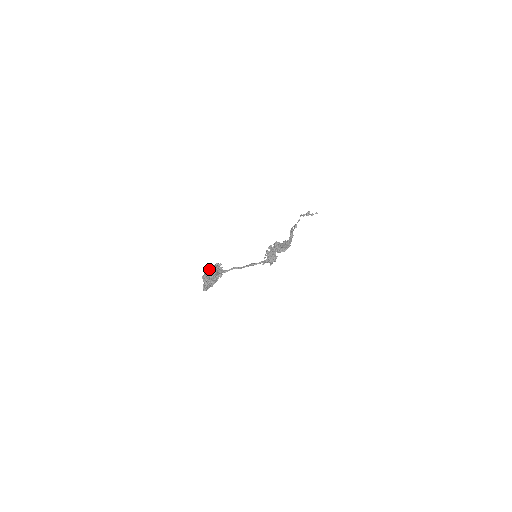
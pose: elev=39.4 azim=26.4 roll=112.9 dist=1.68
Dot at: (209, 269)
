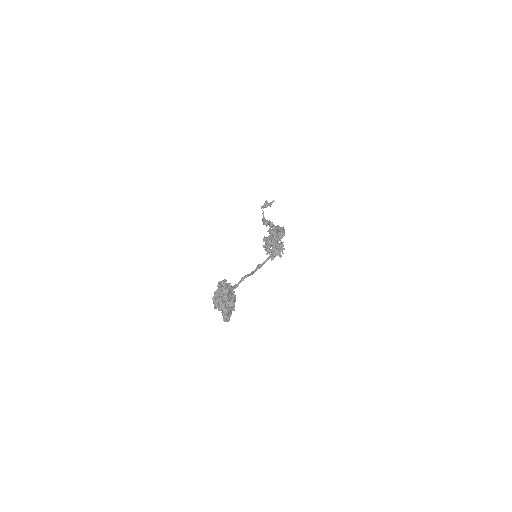
Dot at: (216, 291)
